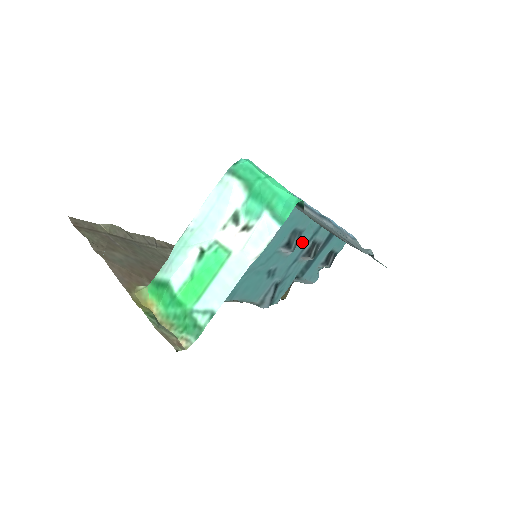
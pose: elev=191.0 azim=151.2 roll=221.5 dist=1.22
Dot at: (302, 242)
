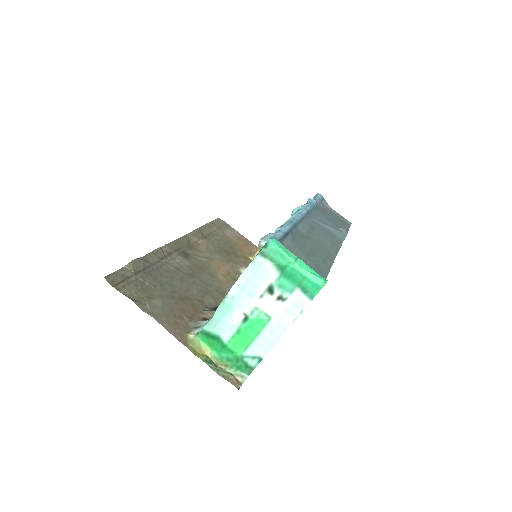
Dot at: occluded
